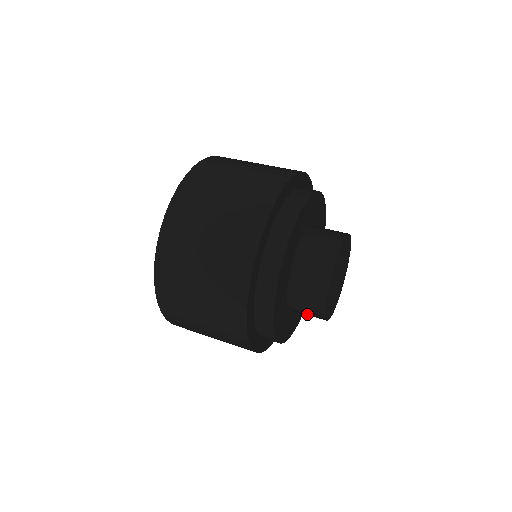
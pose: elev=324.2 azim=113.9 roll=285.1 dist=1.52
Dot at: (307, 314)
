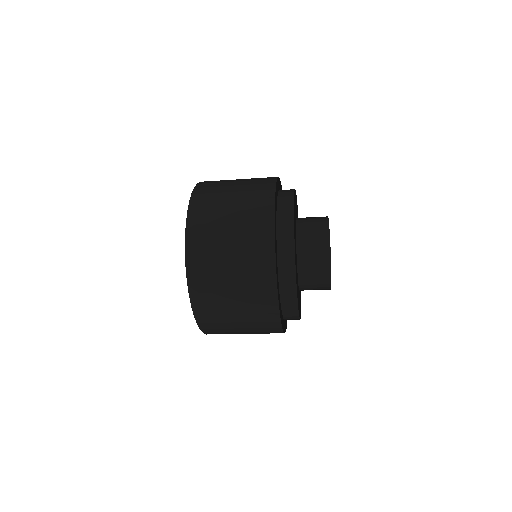
Dot at: (314, 277)
